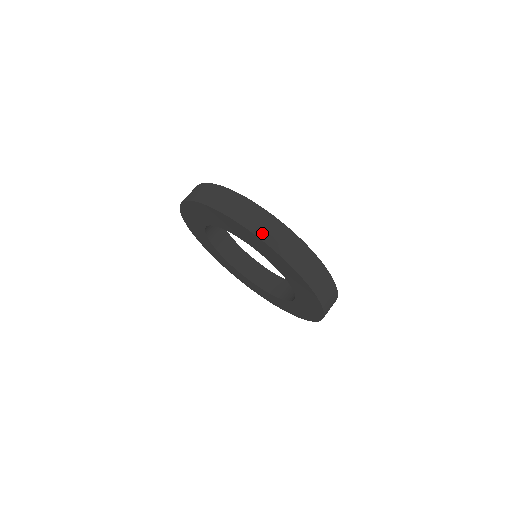
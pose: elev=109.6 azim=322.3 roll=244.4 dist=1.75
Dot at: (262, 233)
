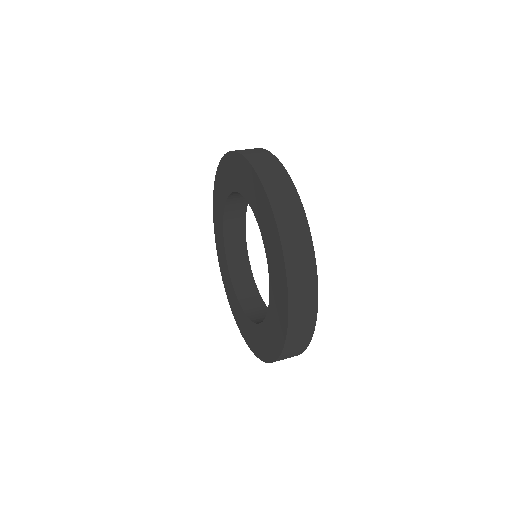
Dot at: (241, 150)
